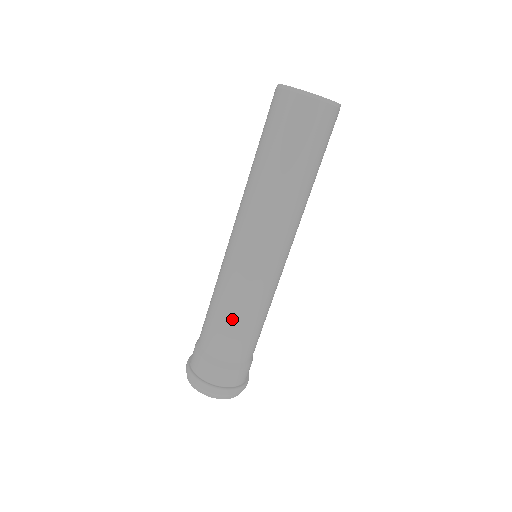
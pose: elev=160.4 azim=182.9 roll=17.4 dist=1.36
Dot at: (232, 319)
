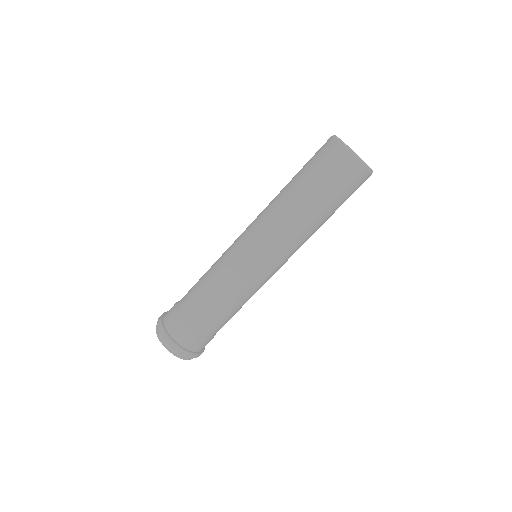
Dot at: (204, 278)
